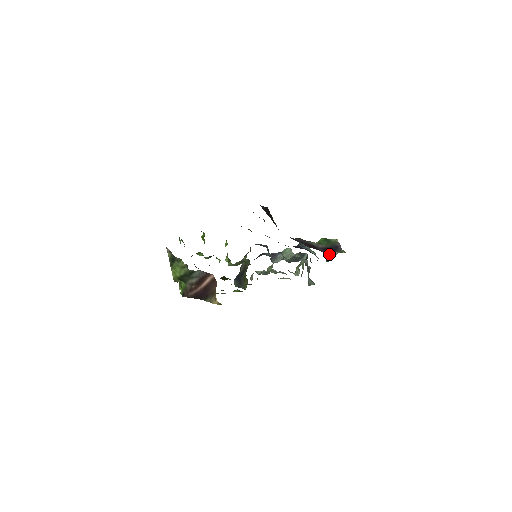
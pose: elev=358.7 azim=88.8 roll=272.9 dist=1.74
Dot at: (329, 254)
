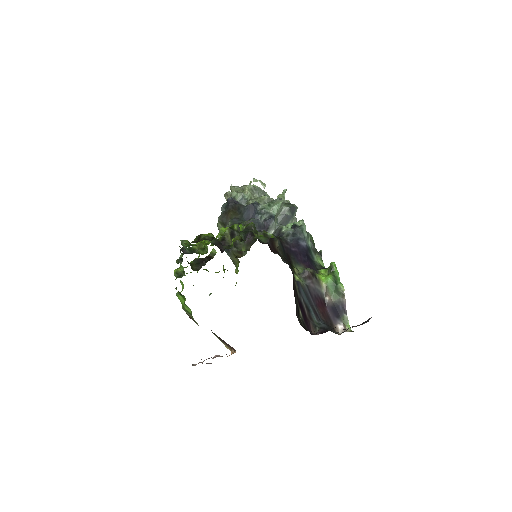
Dot at: (336, 327)
